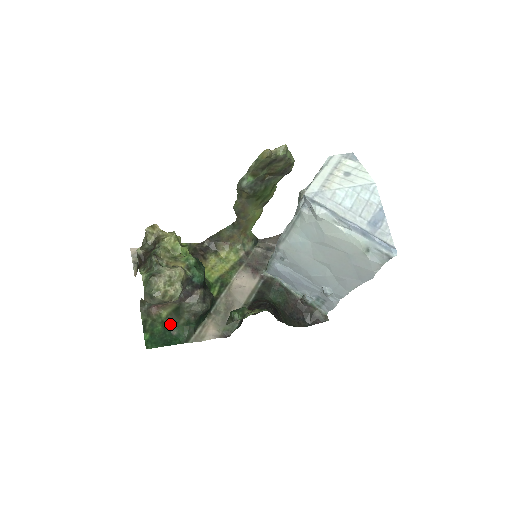
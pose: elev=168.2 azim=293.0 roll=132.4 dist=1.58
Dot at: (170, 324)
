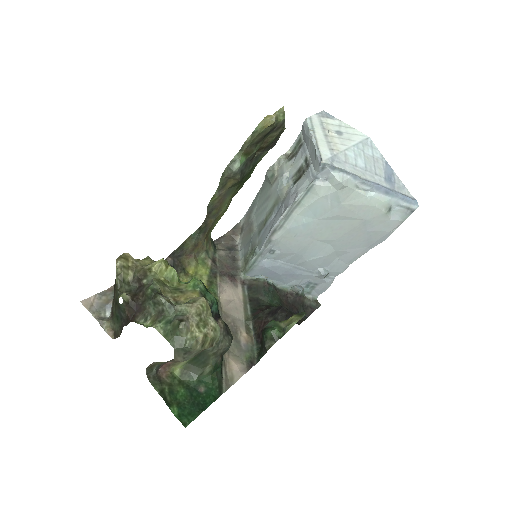
Dot at: (191, 380)
